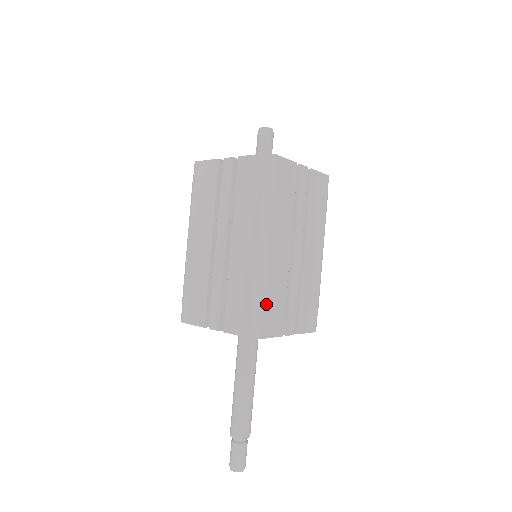
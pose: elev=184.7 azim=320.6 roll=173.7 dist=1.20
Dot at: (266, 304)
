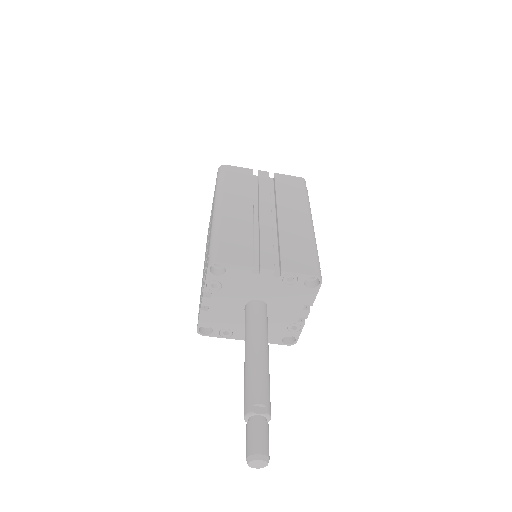
Dot at: (222, 240)
